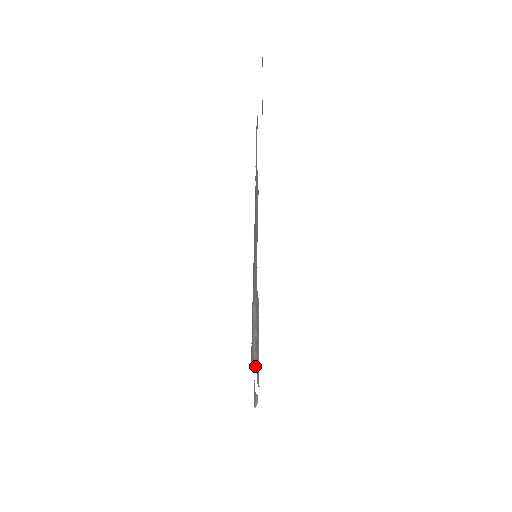
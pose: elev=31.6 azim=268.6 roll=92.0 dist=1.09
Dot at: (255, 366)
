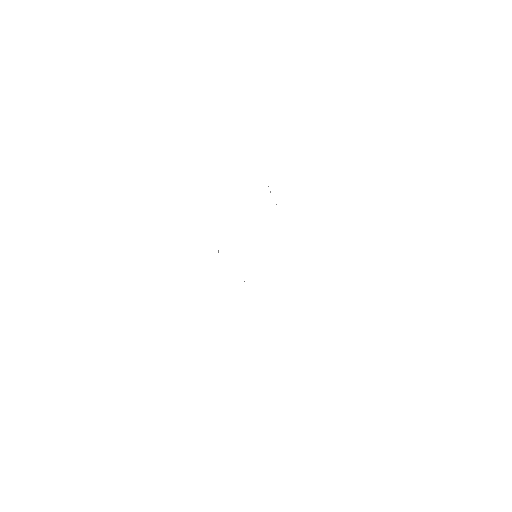
Dot at: occluded
